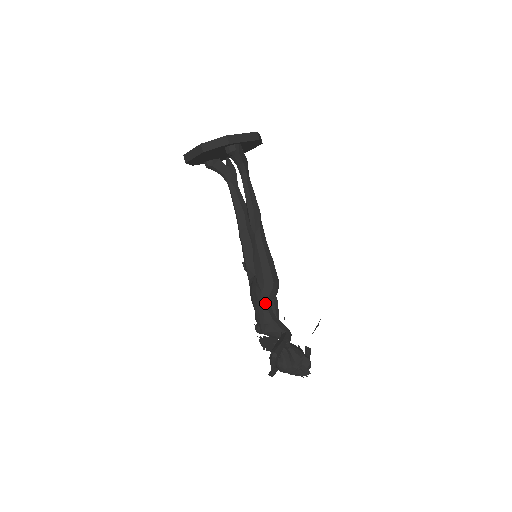
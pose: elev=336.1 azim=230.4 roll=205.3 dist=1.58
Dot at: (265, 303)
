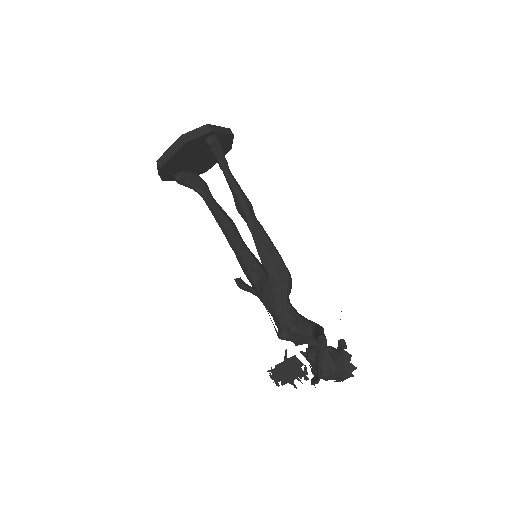
Dot at: (285, 297)
